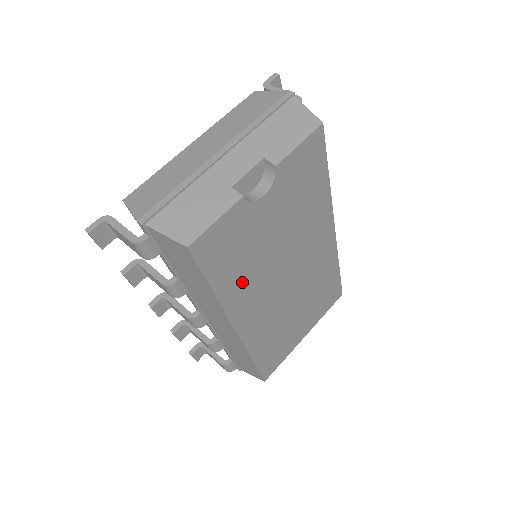
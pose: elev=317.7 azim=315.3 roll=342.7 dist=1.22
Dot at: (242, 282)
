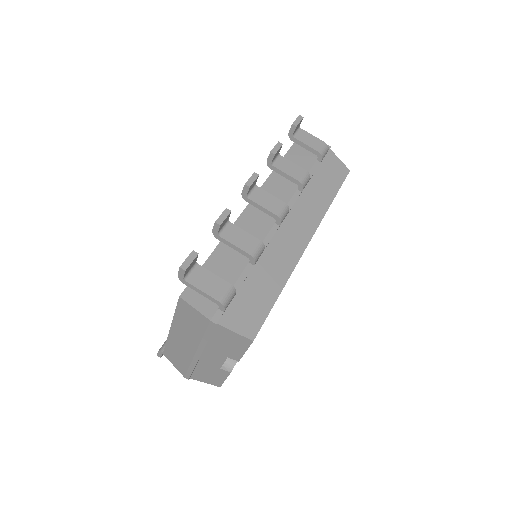
Dot at: occluded
